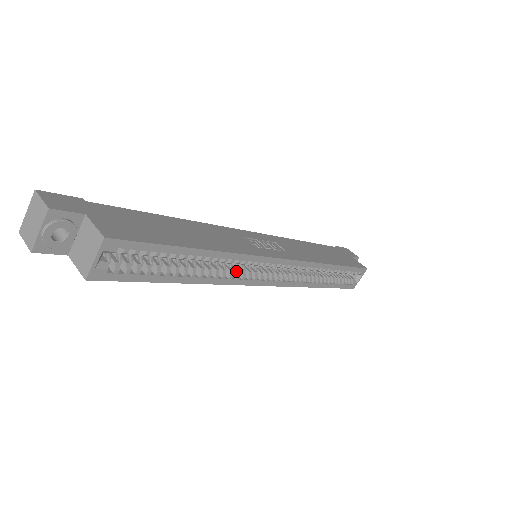
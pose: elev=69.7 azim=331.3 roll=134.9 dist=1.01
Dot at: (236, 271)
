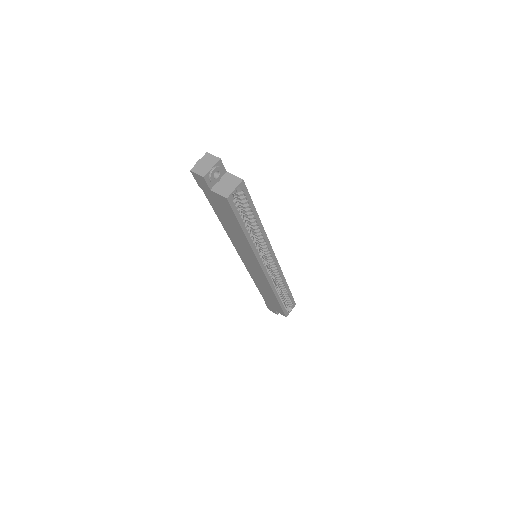
Dot at: occluded
